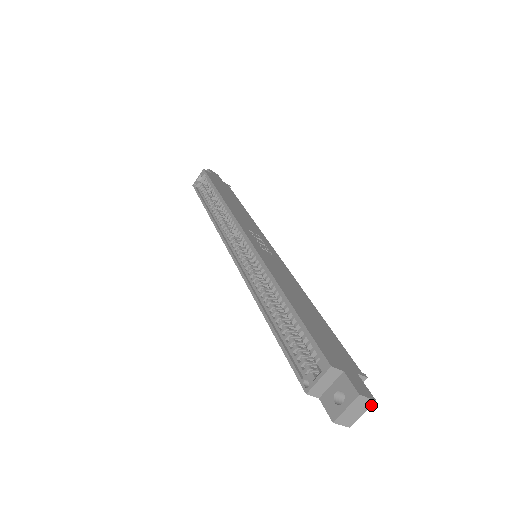
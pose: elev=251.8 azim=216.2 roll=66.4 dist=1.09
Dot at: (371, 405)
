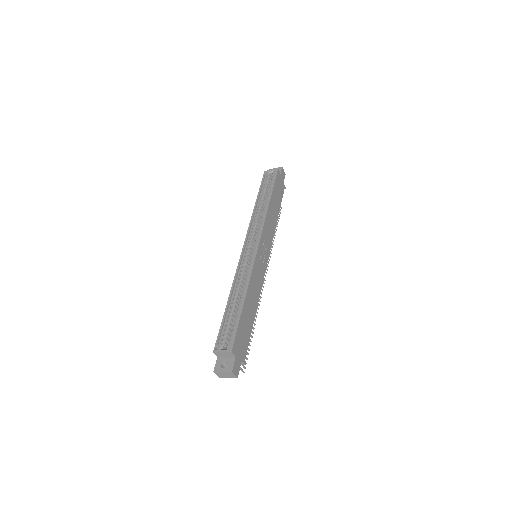
Dot at: occluded
